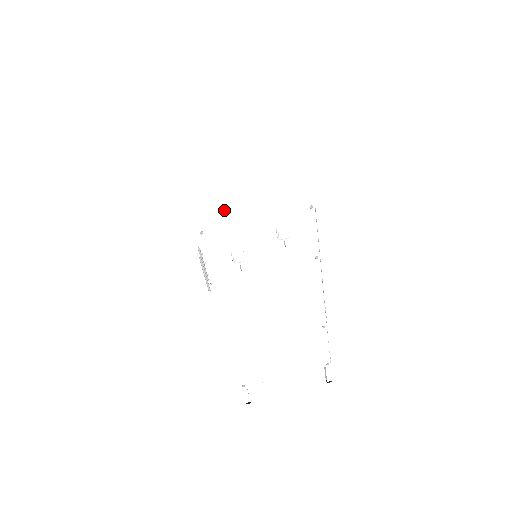
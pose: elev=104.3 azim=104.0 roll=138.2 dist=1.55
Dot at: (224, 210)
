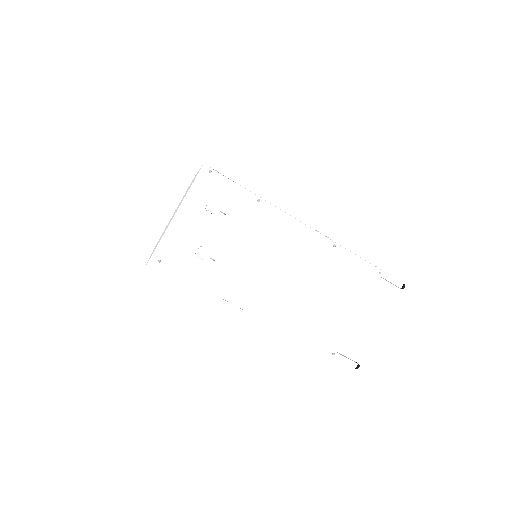
Dot at: occluded
